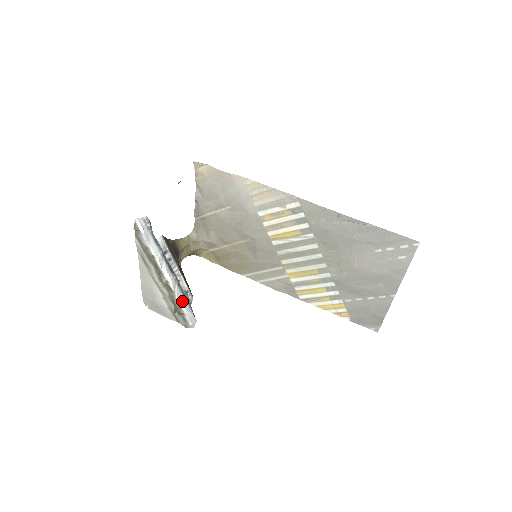
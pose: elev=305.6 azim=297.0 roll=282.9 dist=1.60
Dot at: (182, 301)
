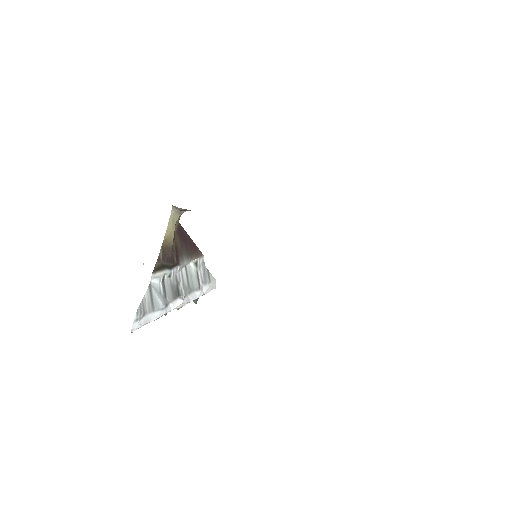
Dot at: (199, 294)
